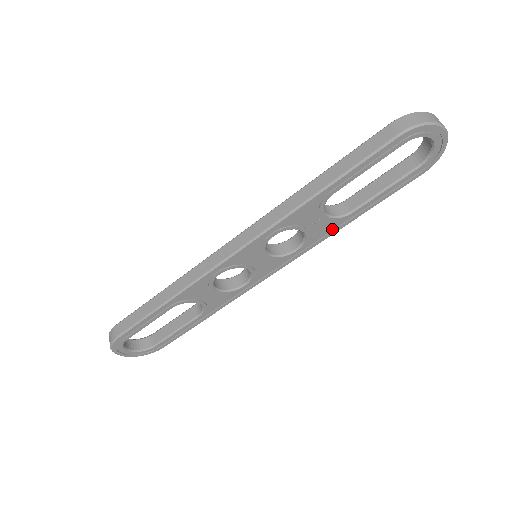
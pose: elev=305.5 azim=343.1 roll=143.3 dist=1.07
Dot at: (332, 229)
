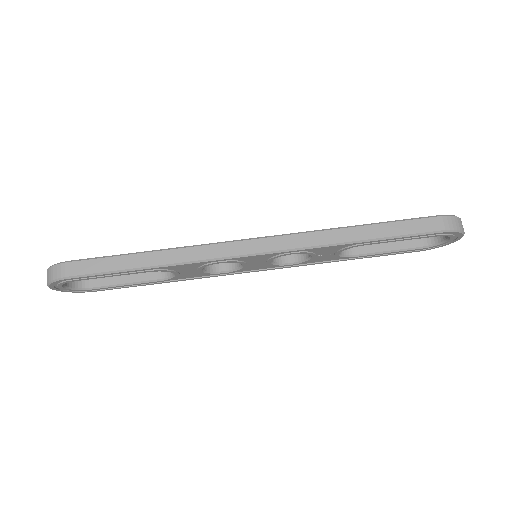
Dot at: (328, 260)
